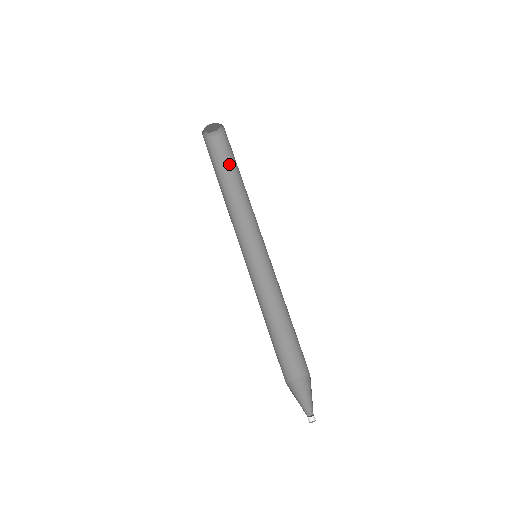
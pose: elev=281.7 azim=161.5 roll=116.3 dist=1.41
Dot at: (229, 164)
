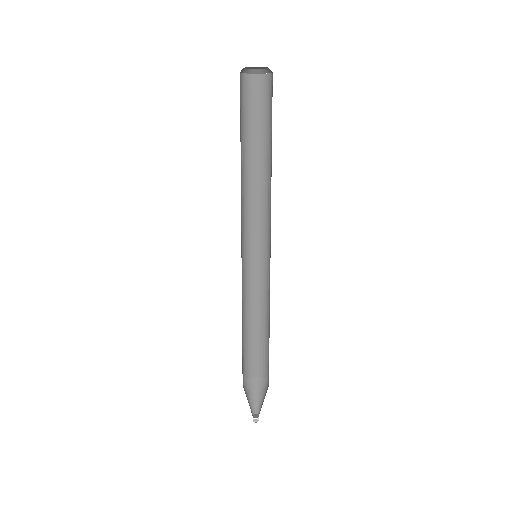
Dot at: (259, 124)
